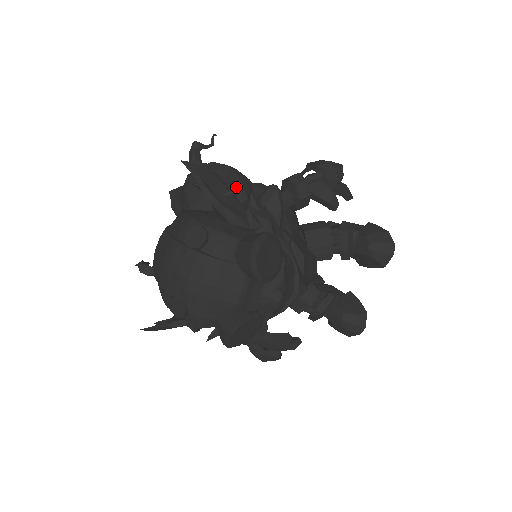
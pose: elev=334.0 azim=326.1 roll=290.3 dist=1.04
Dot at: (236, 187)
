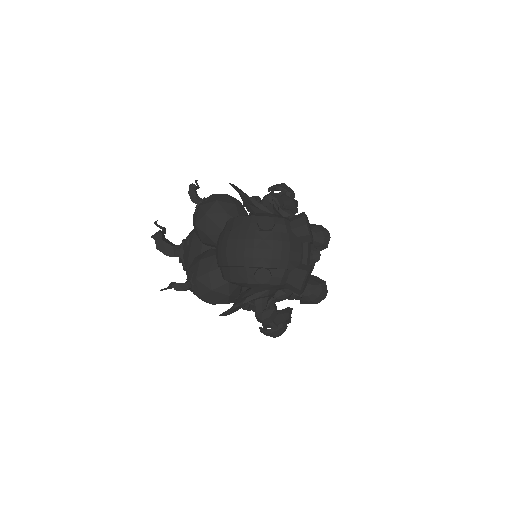
Dot at: (259, 197)
